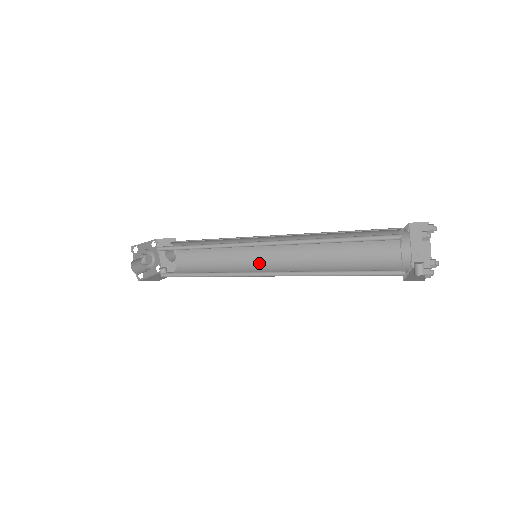
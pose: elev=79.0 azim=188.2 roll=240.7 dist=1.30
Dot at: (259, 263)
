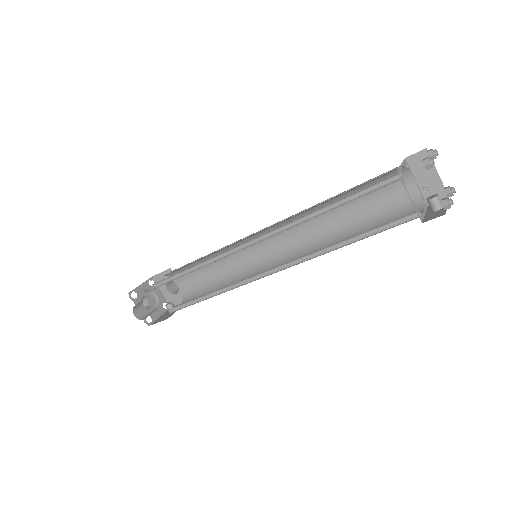
Dot at: (263, 262)
